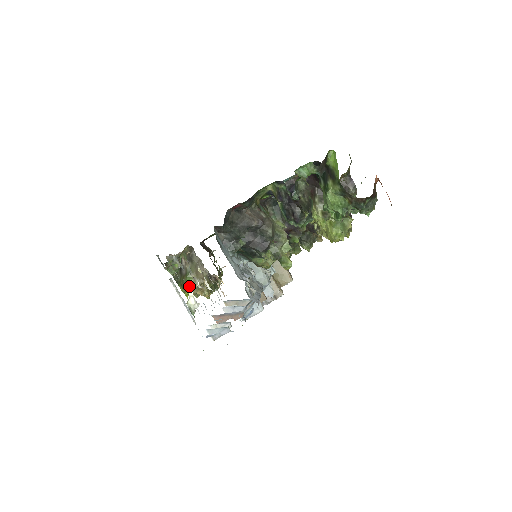
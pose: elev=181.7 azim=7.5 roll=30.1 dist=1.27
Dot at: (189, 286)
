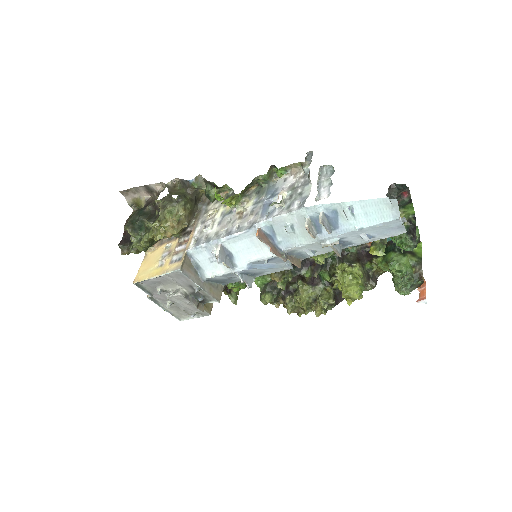
Dot at: (236, 200)
